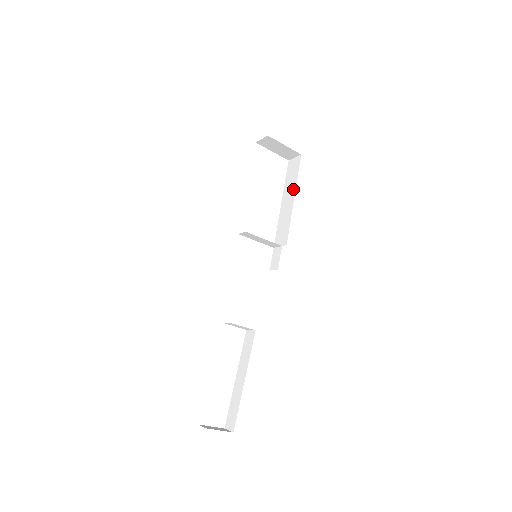
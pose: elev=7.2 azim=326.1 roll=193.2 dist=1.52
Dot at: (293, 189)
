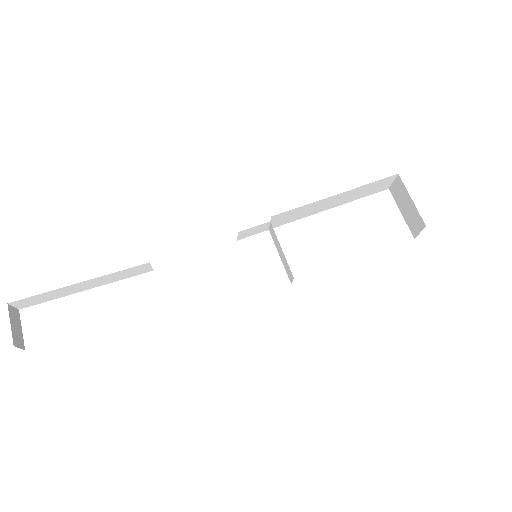
Dot at: occluded
